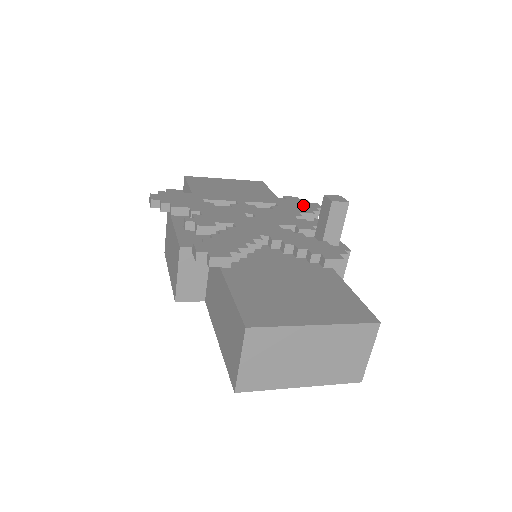
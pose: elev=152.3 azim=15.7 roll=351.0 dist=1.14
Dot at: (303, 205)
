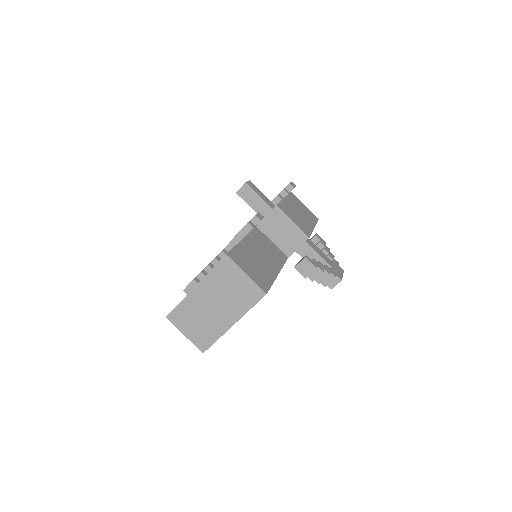
Dot at: occluded
